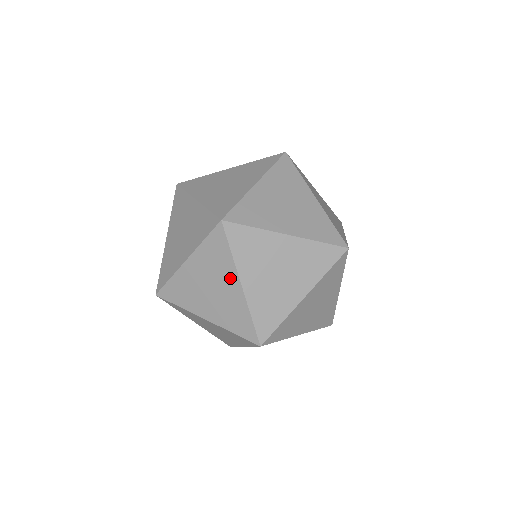
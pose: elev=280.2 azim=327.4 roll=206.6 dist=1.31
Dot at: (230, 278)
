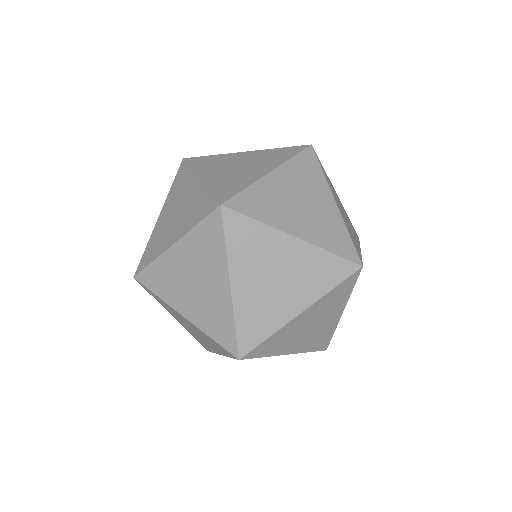
Dot at: (280, 244)
